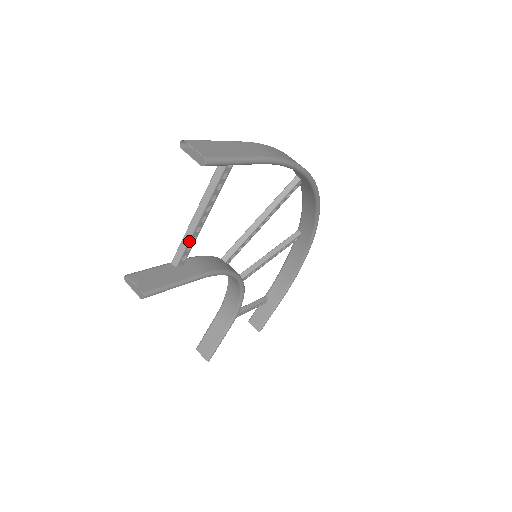
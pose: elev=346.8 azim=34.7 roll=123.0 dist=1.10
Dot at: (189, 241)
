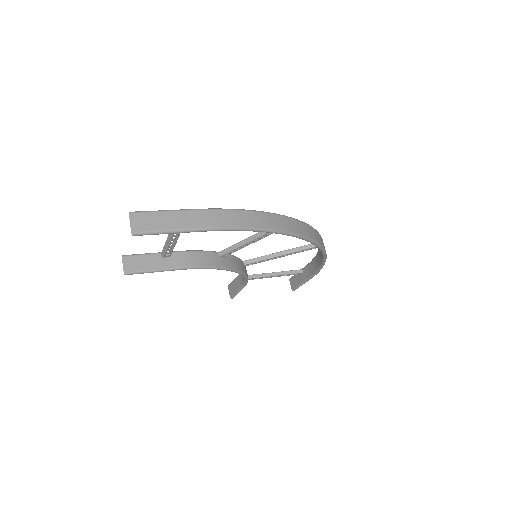
Dot at: (167, 249)
